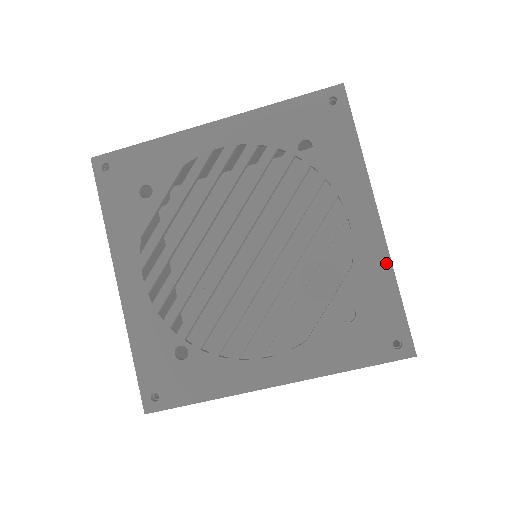
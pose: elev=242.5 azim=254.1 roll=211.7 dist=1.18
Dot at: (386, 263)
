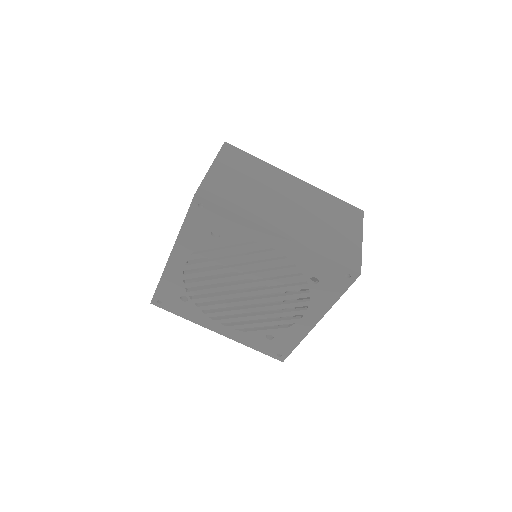
Dot at: (302, 336)
